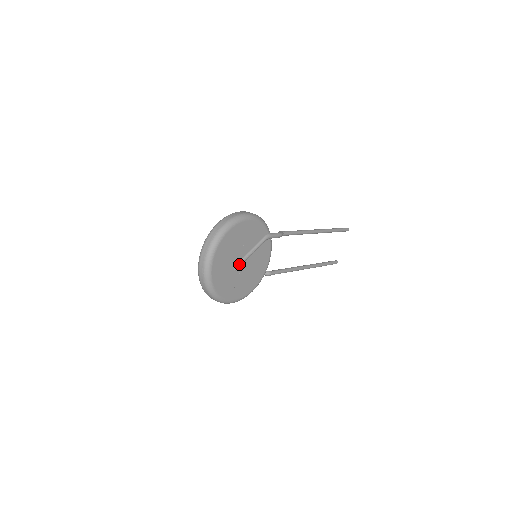
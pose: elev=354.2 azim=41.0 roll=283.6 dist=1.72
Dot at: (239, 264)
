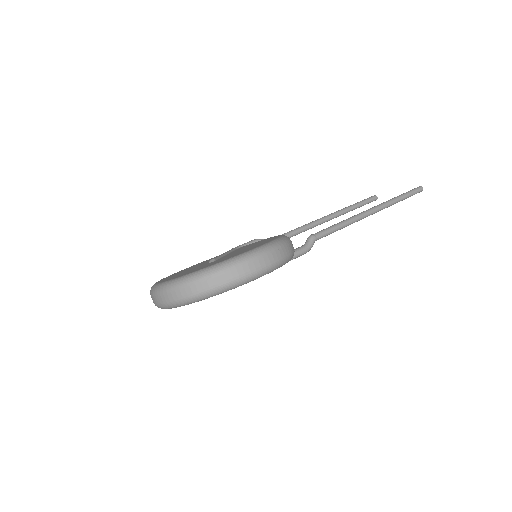
Dot at: occluded
